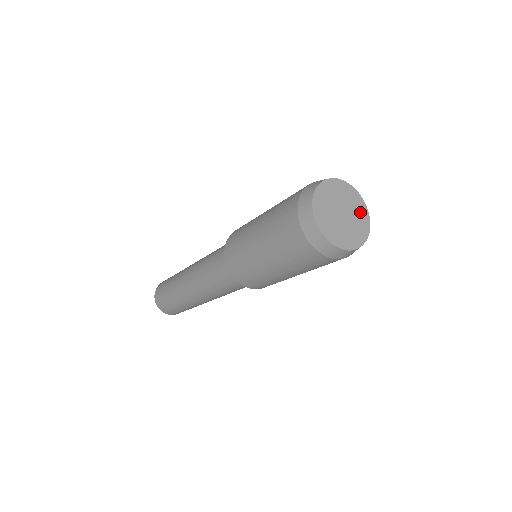
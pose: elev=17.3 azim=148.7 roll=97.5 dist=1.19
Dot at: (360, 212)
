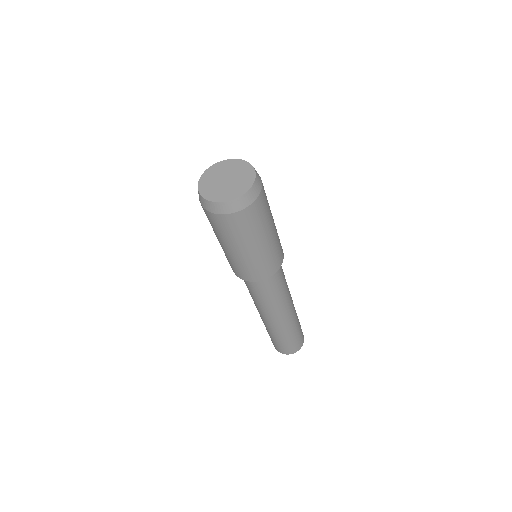
Dot at: (239, 167)
